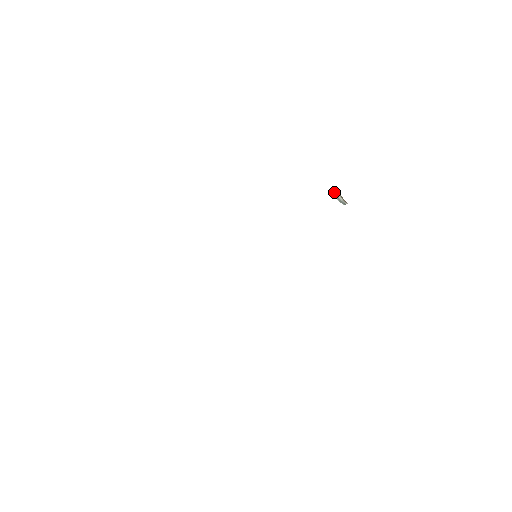
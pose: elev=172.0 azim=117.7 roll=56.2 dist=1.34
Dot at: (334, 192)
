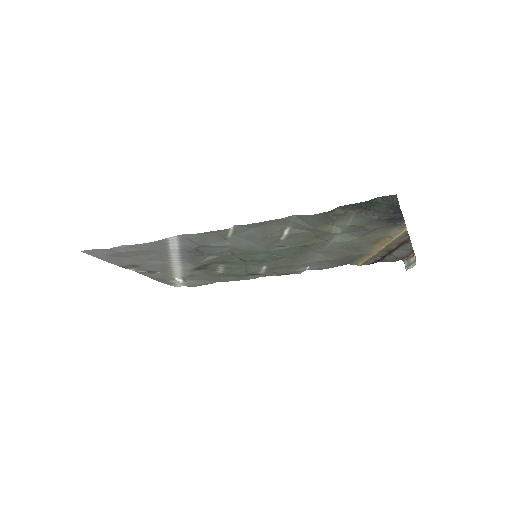
Dot at: (405, 265)
